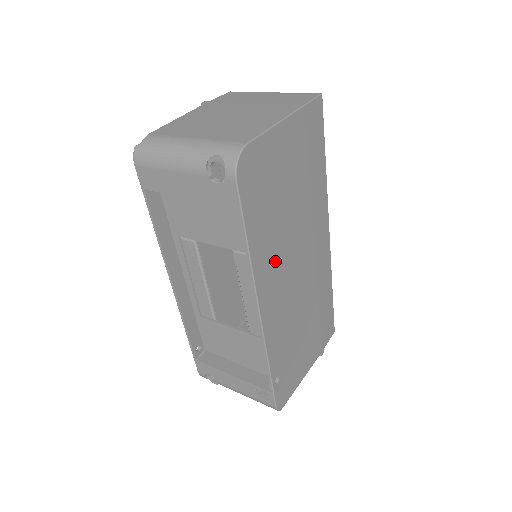
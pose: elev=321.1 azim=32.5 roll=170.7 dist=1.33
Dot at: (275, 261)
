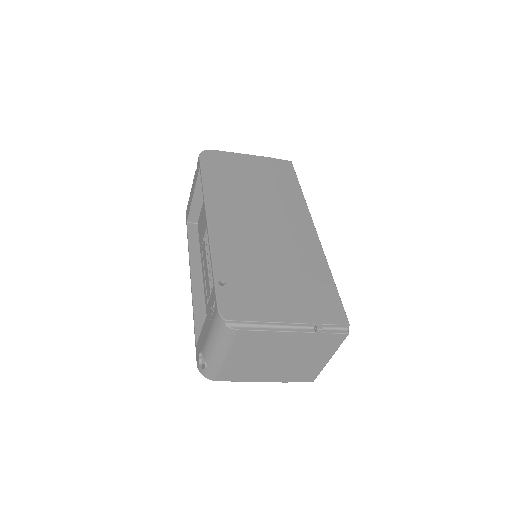
Dot at: (231, 203)
